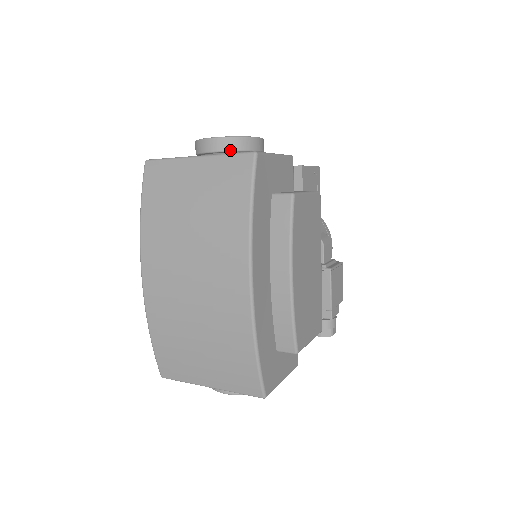
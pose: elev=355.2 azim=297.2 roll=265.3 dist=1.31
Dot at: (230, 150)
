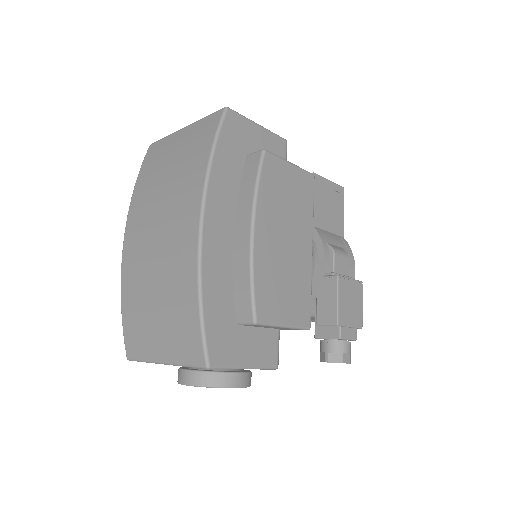
Dot at: occluded
